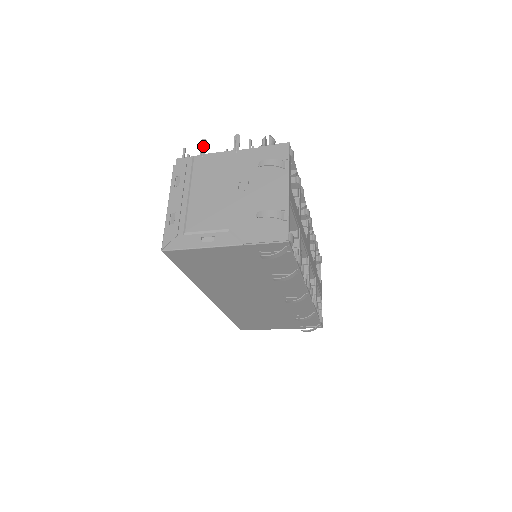
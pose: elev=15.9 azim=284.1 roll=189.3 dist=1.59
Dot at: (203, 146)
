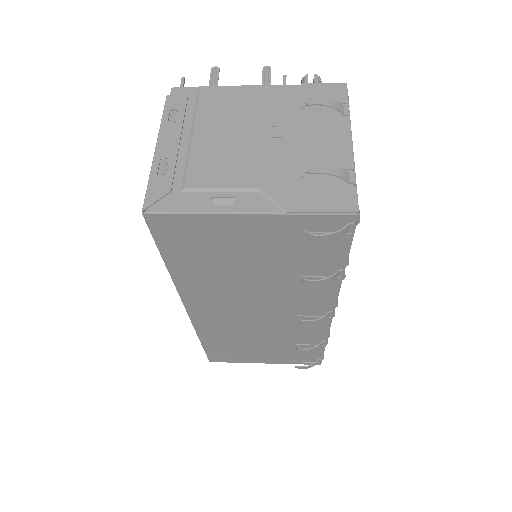
Dot at: (214, 75)
